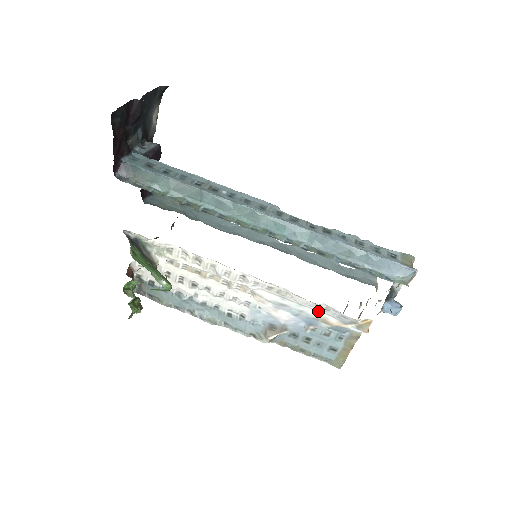
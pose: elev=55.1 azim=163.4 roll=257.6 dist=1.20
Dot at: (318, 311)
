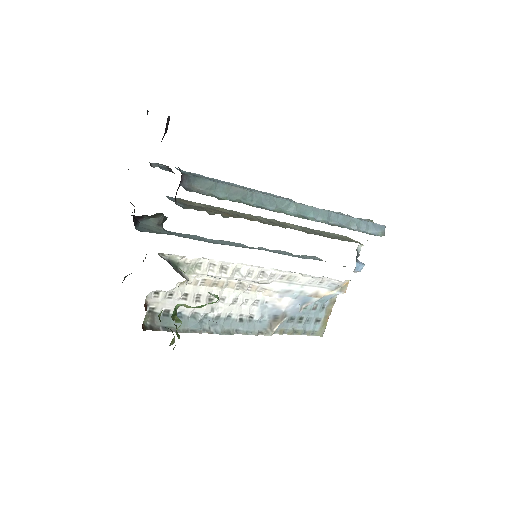
Dot at: (314, 287)
